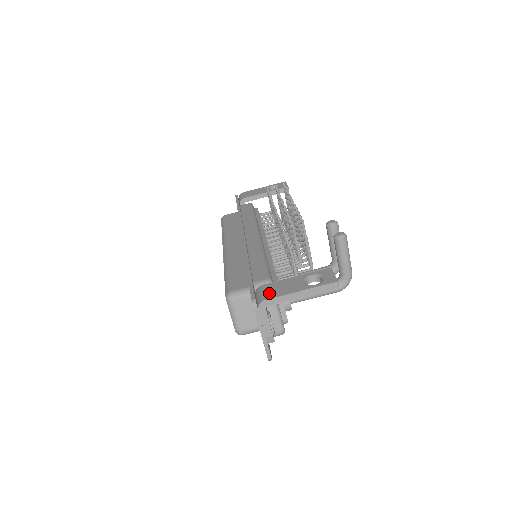
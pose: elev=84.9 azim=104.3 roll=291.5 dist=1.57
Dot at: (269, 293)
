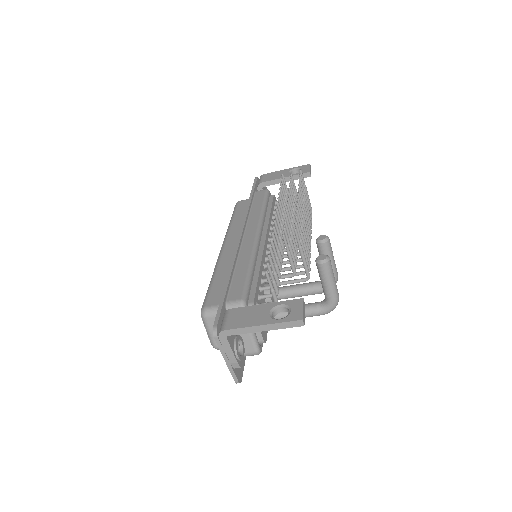
Dot at: (232, 322)
